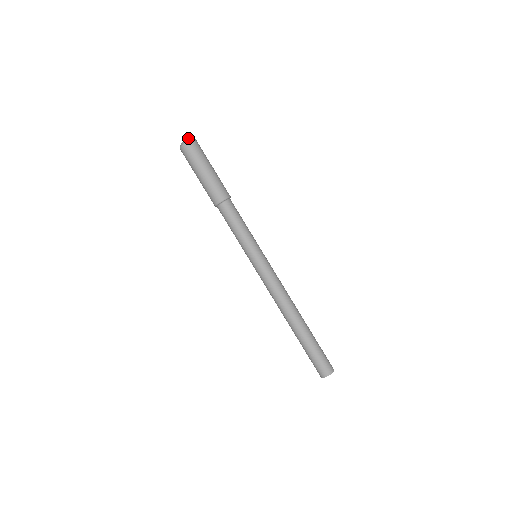
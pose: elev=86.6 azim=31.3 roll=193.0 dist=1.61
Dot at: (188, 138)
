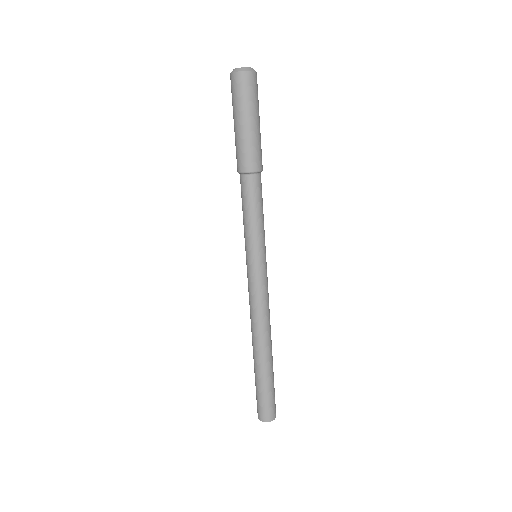
Dot at: occluded
